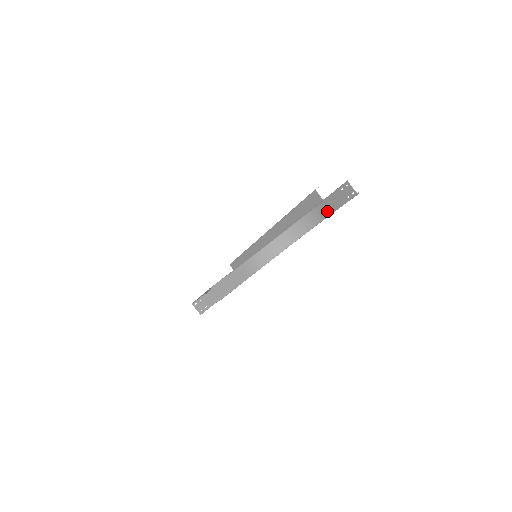
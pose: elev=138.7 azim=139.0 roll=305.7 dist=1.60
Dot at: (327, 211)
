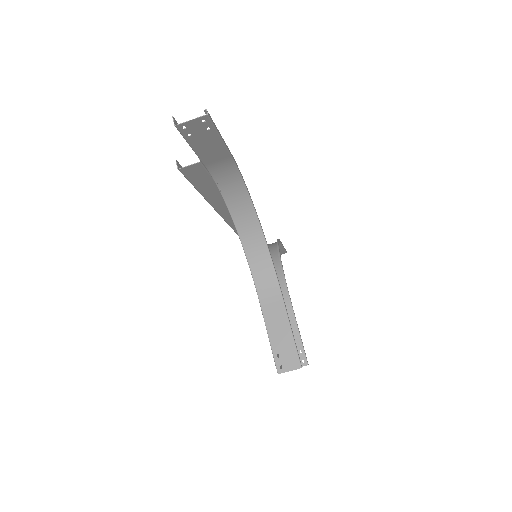
Dot at: (222, 159)
